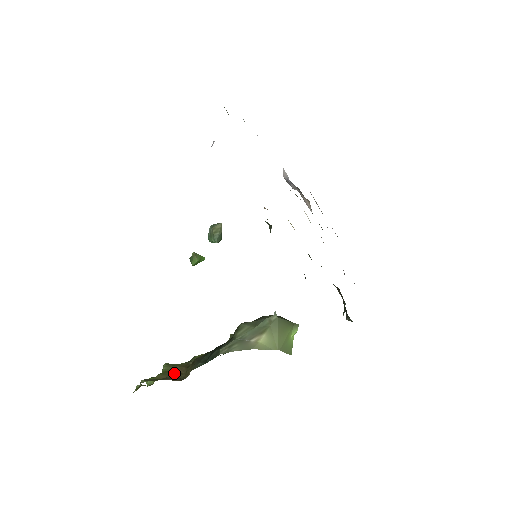
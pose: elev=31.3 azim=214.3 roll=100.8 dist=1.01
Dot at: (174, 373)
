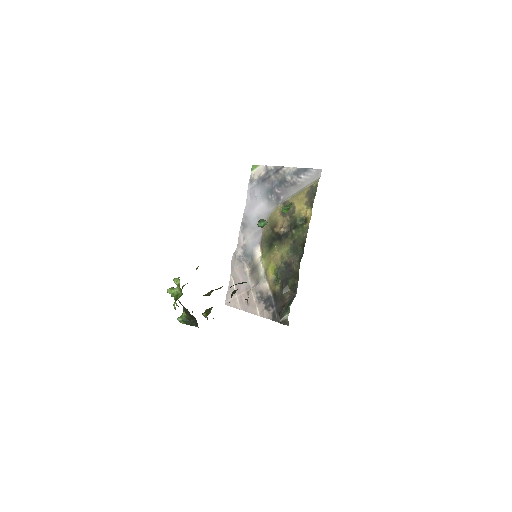
Dot at: occluded
